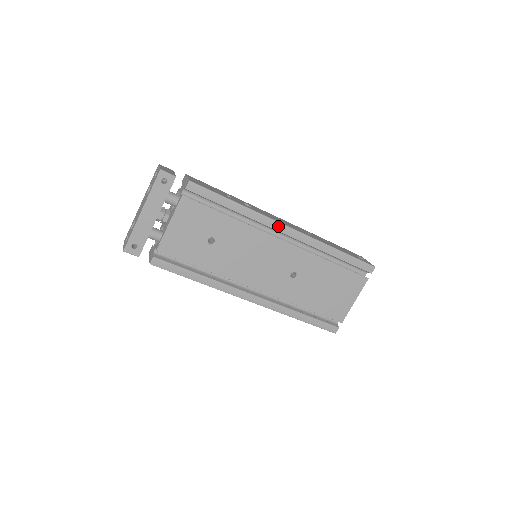
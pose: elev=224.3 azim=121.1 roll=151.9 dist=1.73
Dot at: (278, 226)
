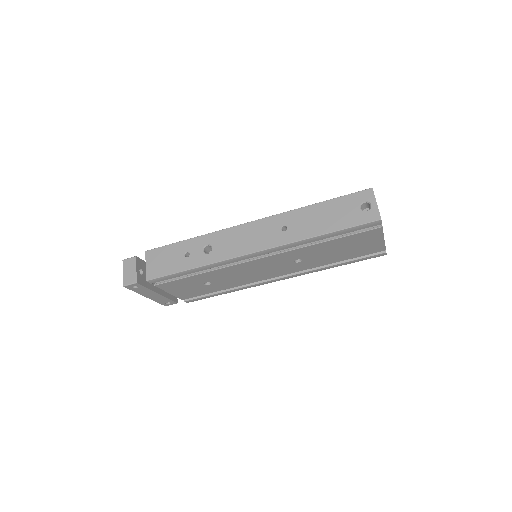
Dot at: (244, 258)
